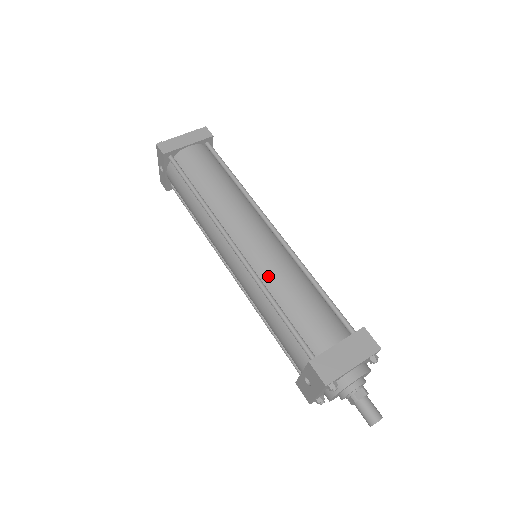
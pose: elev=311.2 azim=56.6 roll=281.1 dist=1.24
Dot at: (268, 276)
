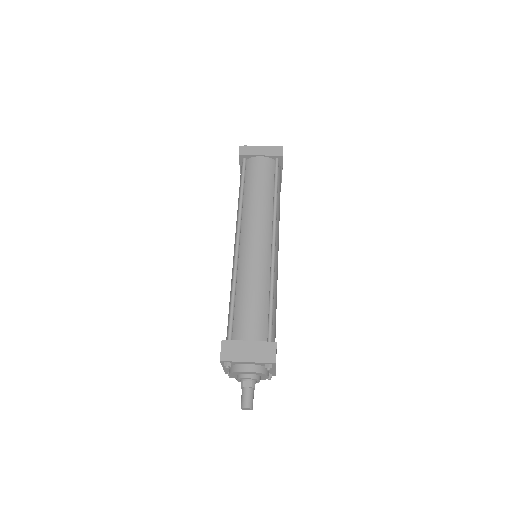
Dot at: (243, 272)
